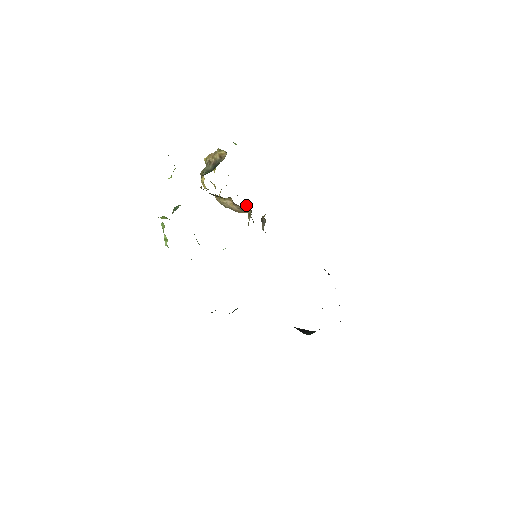
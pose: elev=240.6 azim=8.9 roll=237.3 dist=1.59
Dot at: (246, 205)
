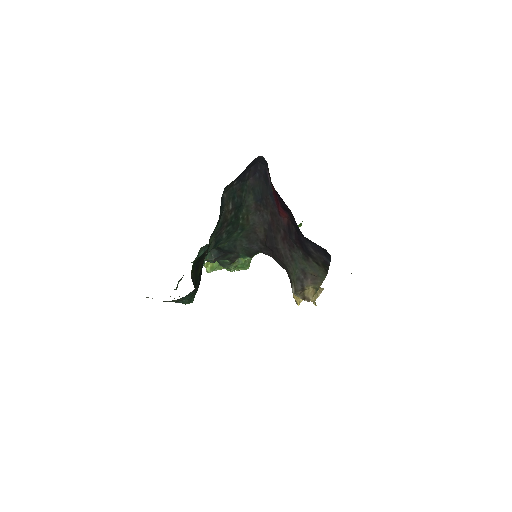
Dot at: (310, 300)
